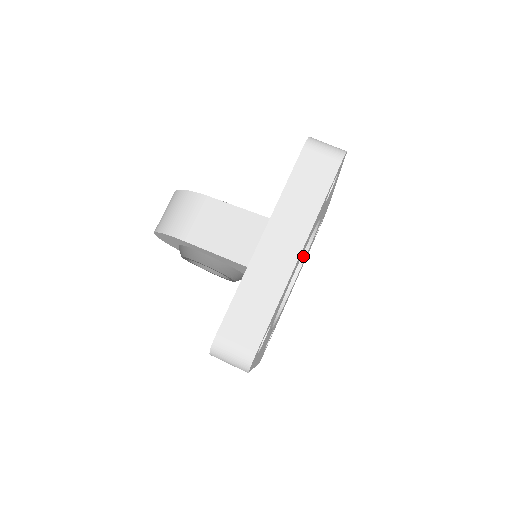
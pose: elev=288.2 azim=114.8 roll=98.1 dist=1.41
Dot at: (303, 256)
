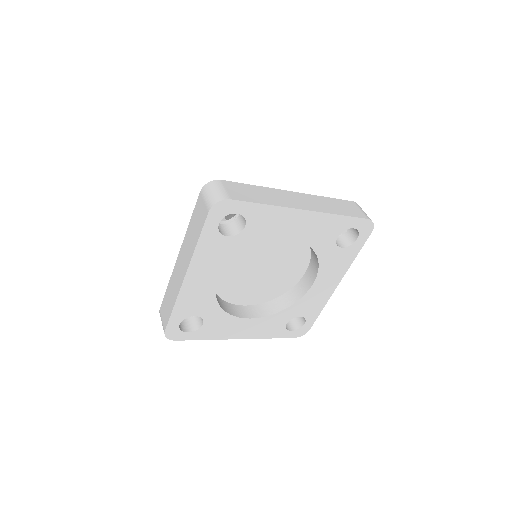
Dot at: (317, 263)
